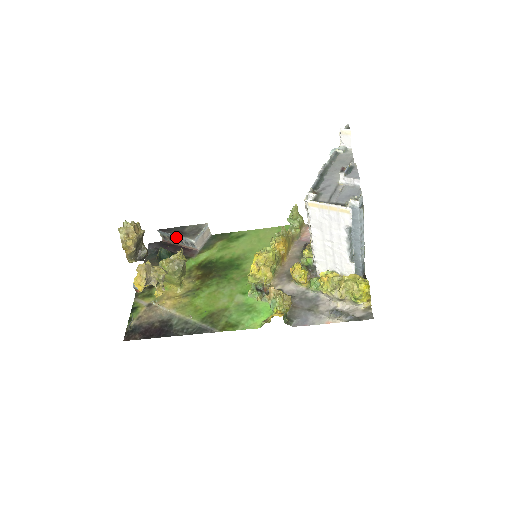
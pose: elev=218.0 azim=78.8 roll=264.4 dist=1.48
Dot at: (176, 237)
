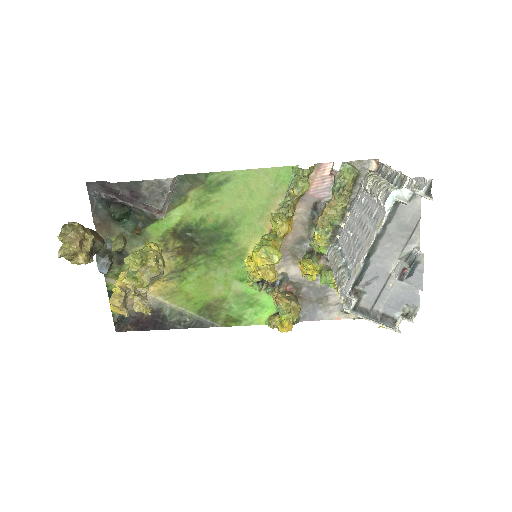
Dot at: (130, 195)
